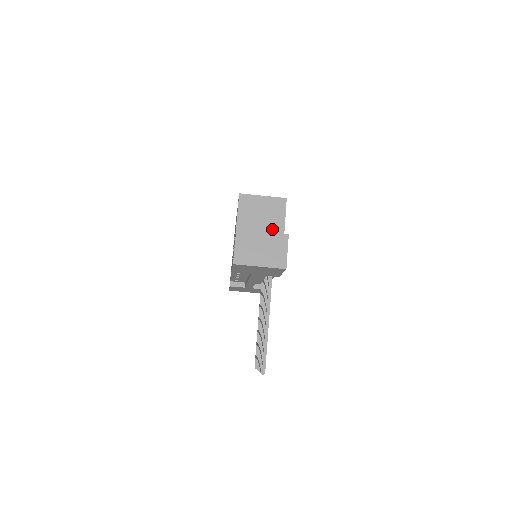
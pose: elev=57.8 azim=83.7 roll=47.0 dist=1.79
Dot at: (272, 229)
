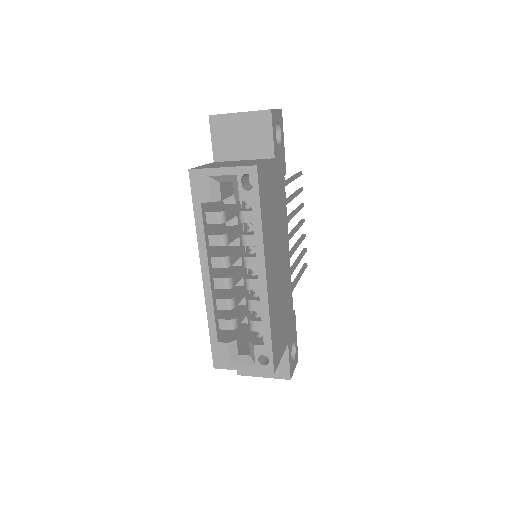
Dot at: occluded
